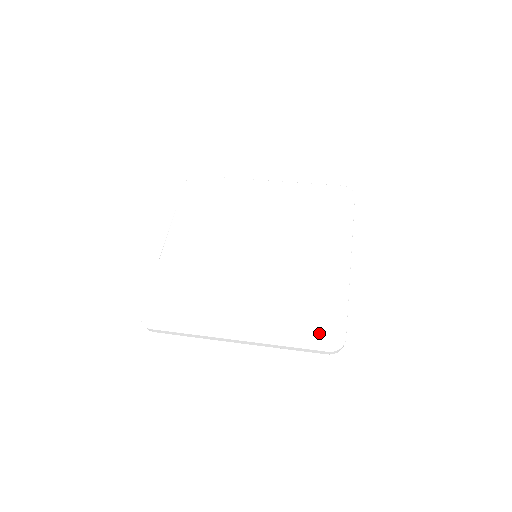
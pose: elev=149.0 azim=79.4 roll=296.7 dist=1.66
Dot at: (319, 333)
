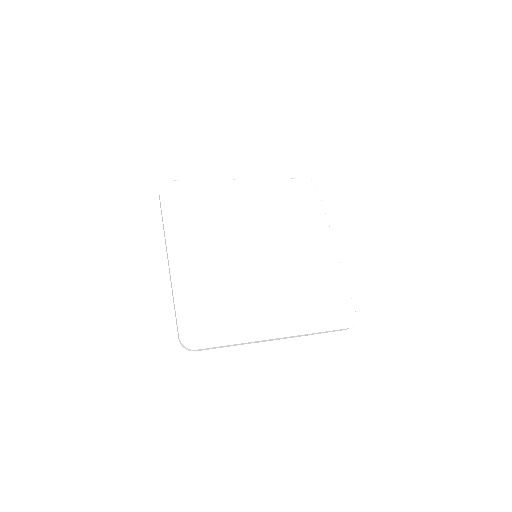
Dot at: (336, 315)
